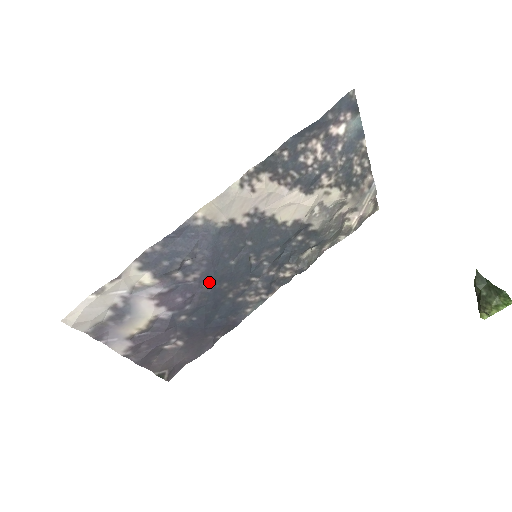
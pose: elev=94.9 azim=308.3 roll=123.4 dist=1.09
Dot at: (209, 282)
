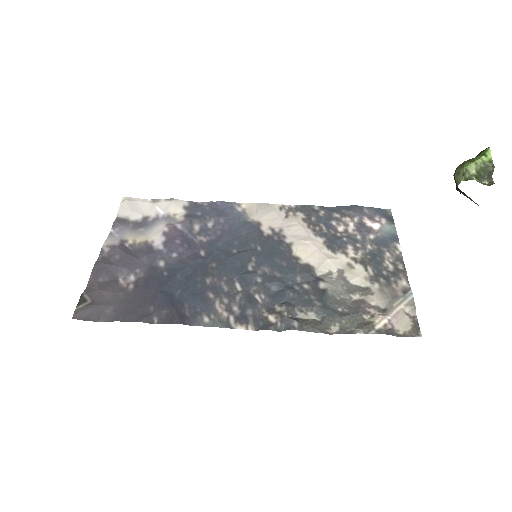
Dot at: (206, 253)
